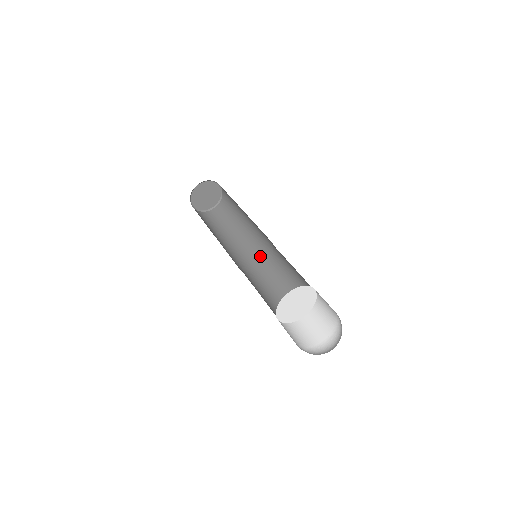
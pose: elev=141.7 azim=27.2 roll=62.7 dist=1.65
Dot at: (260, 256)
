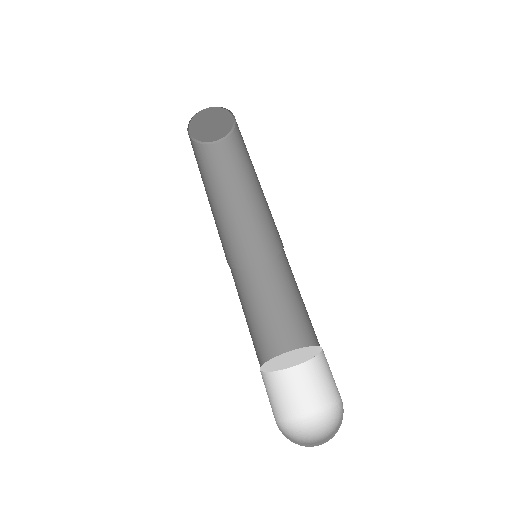
Dot at: (246, 252)
